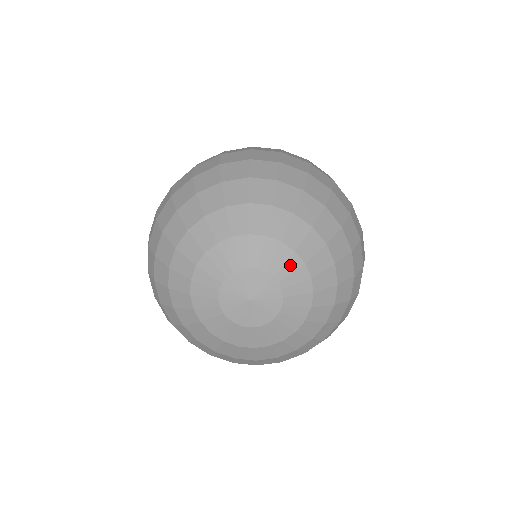
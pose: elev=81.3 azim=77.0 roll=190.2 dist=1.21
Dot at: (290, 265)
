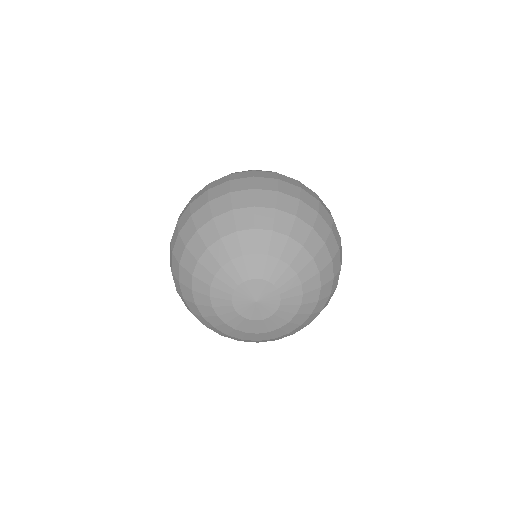
Dot at: (279, 270)
